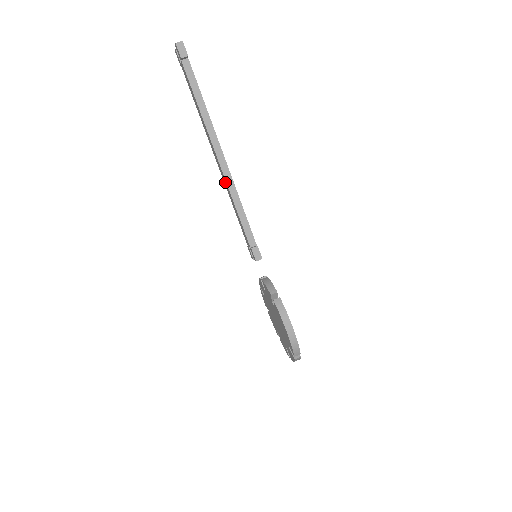
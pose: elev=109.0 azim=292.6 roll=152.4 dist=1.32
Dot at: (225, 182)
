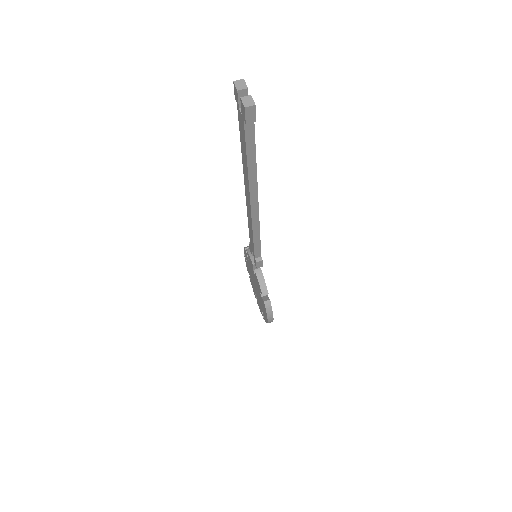
Dot at: (249, 216)
